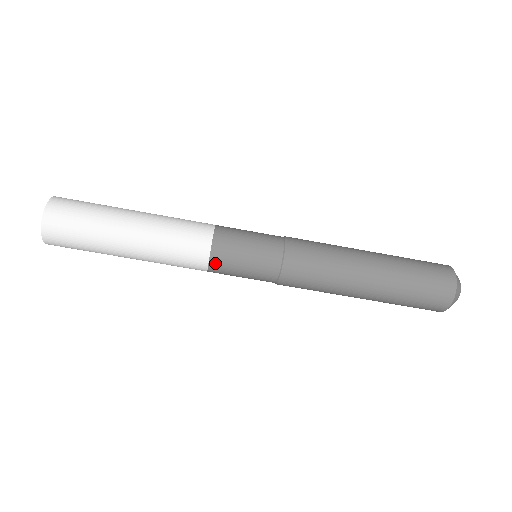
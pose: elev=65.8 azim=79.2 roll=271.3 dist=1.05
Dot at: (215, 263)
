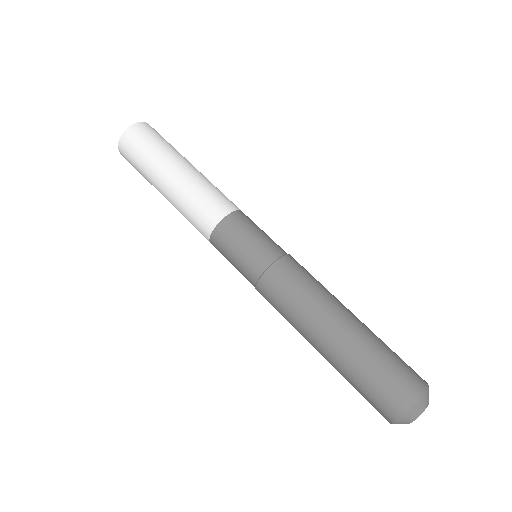
Dot at: (233, 218)
